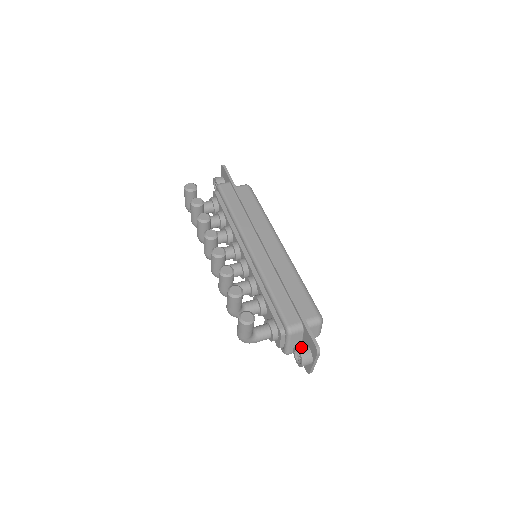
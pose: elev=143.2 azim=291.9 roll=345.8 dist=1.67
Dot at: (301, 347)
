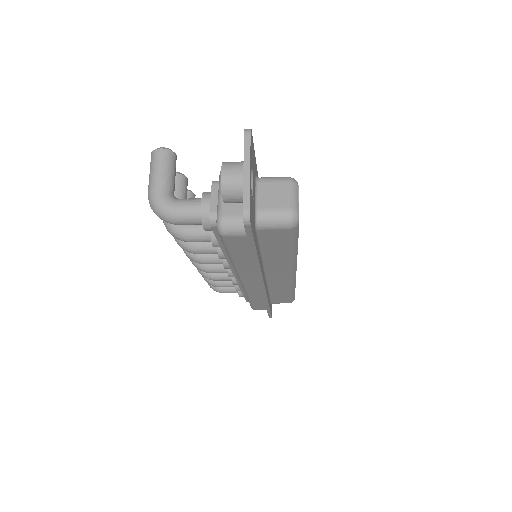
Dot at: occluded
